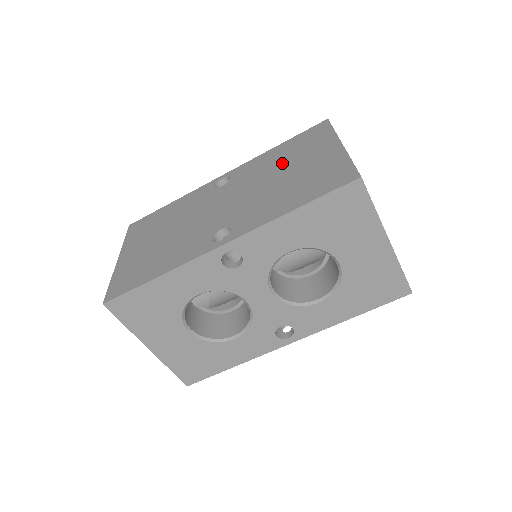
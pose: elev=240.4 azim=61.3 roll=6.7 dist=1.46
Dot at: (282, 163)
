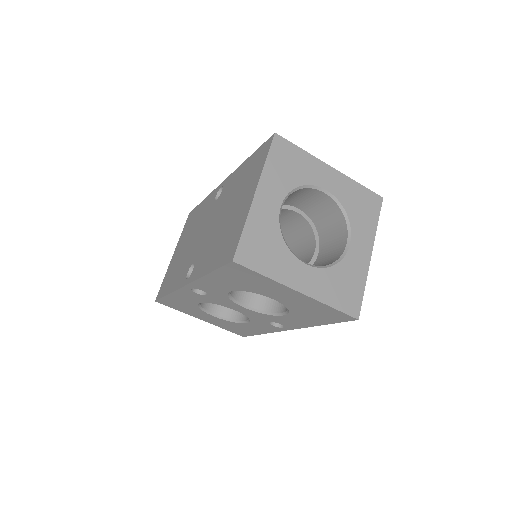
Dot at: (235, 194)
